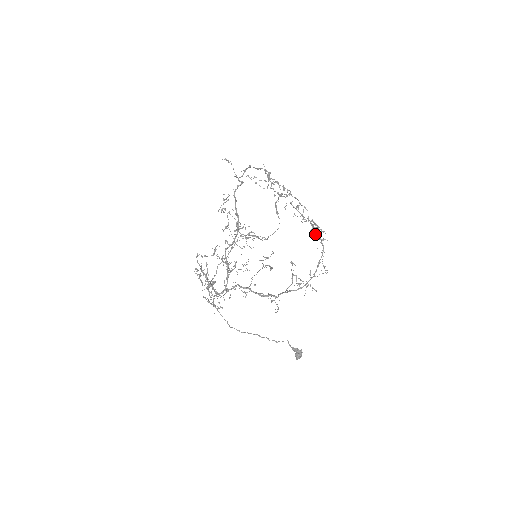
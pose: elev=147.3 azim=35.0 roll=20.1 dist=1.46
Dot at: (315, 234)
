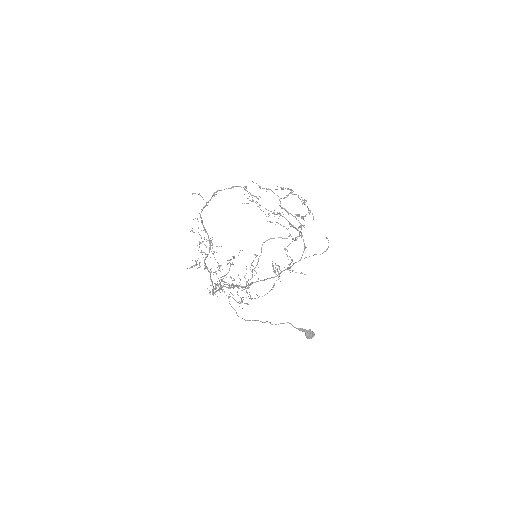
Dot at: occluded
